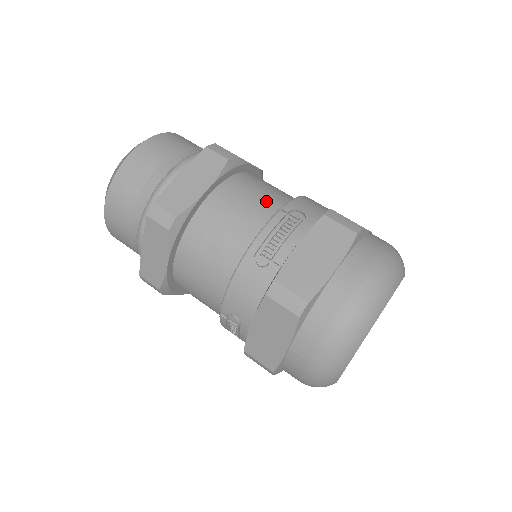
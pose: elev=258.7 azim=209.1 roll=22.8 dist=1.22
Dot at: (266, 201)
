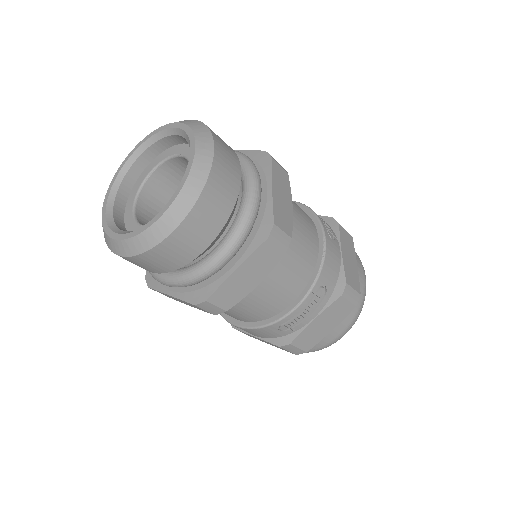
Dot at: (300, 274)
